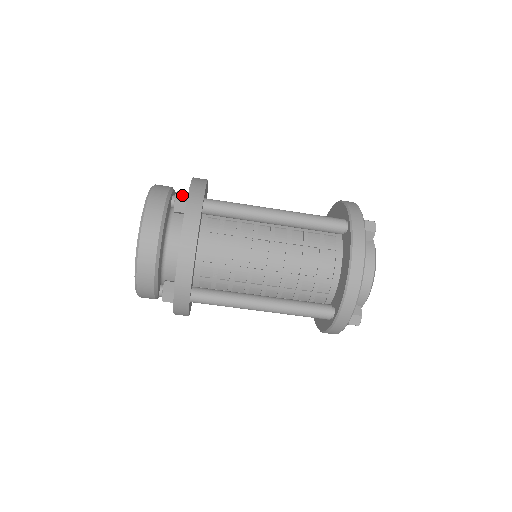
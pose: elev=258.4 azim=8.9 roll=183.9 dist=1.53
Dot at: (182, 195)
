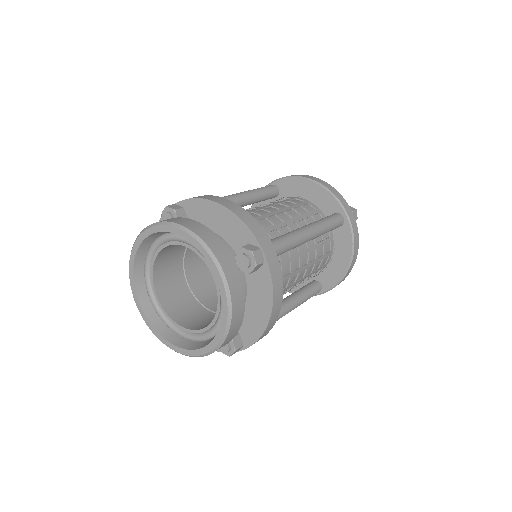
Dot at: (259, 255)
